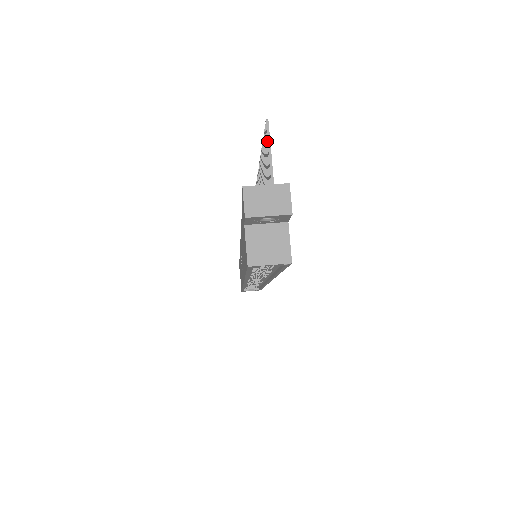
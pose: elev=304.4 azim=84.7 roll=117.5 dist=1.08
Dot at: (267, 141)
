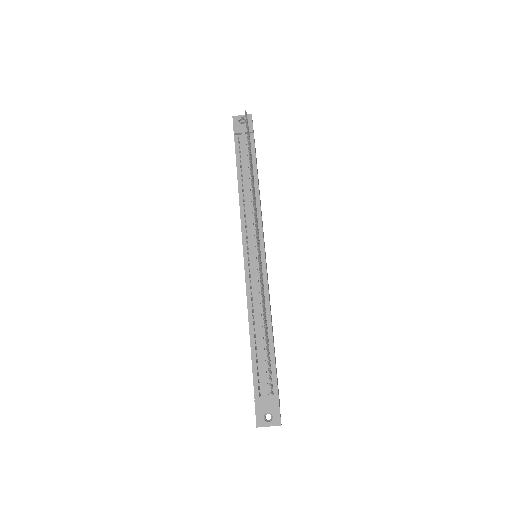
Dot at: occluded
